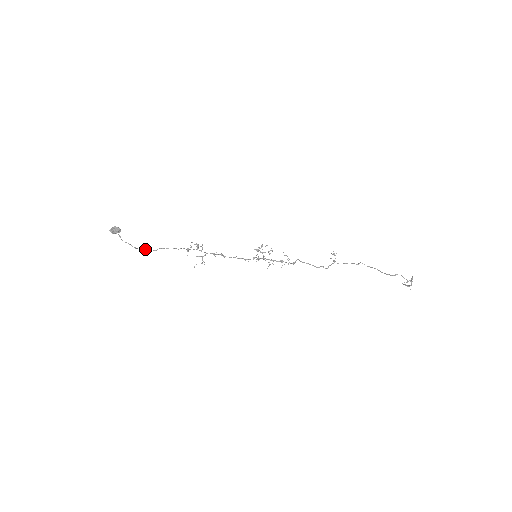
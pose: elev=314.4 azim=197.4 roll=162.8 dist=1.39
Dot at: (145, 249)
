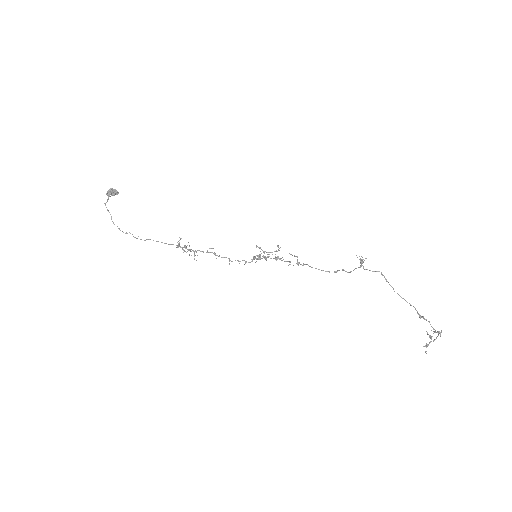
Dot at: occluded
